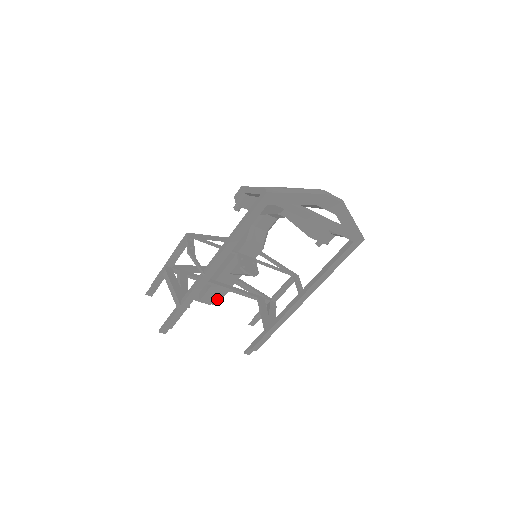
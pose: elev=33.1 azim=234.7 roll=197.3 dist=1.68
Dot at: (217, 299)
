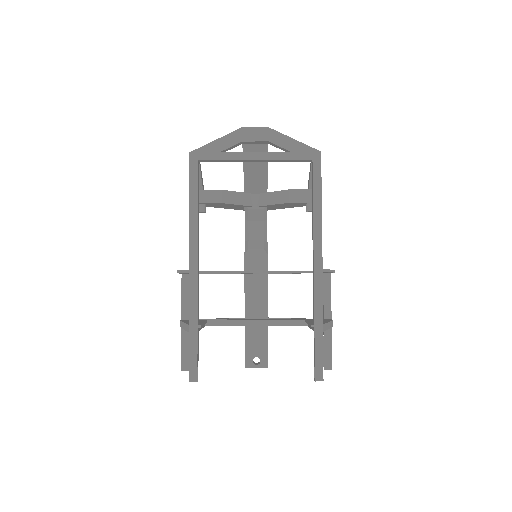
Dot at: (263, 346)
